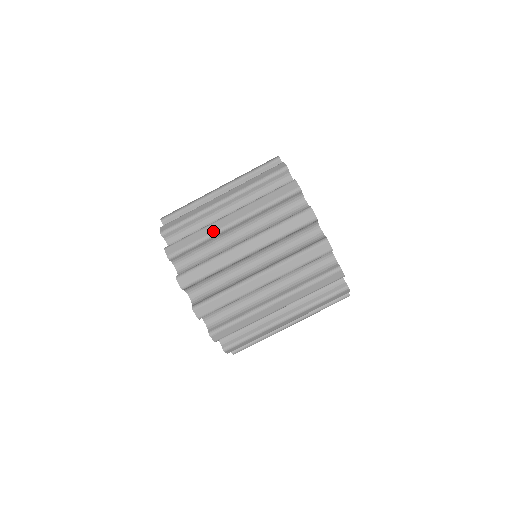
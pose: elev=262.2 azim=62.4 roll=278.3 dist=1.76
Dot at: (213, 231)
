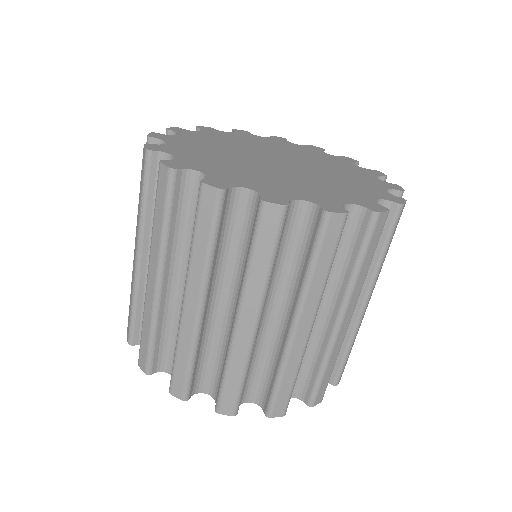
Dot at: occluded
